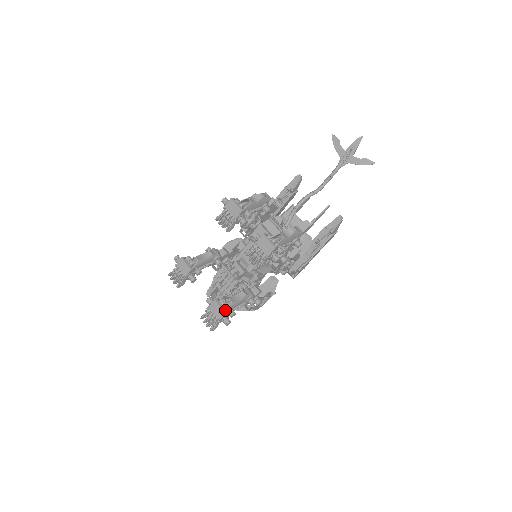
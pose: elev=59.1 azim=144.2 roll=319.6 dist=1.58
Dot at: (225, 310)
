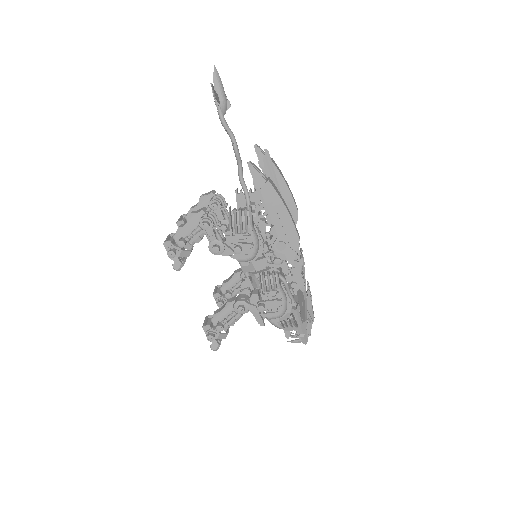
Dot at: (204, 324)
